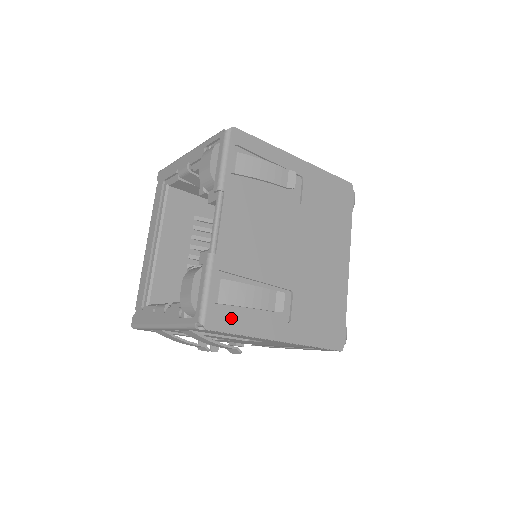
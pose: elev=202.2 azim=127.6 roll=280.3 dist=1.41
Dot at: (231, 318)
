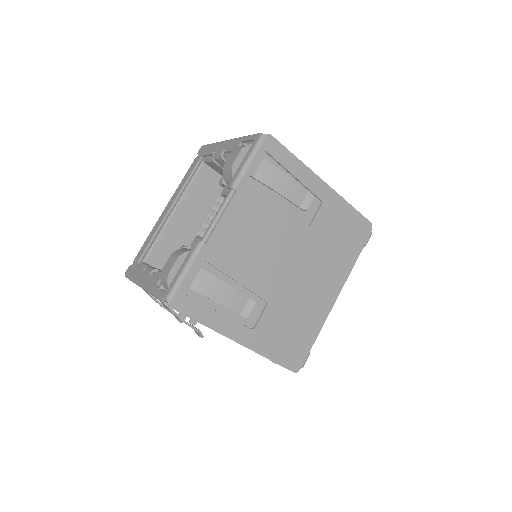
Dot at: (197, 306)
